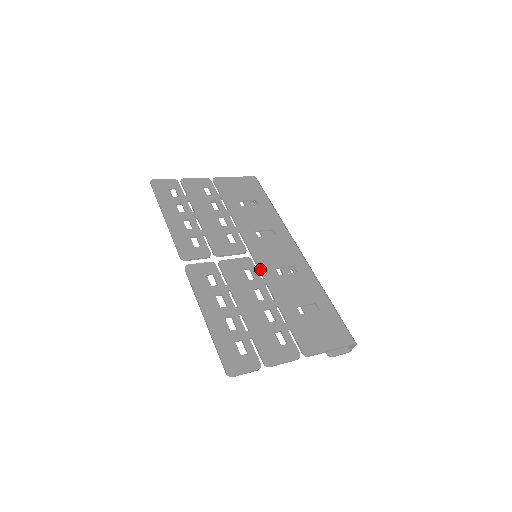
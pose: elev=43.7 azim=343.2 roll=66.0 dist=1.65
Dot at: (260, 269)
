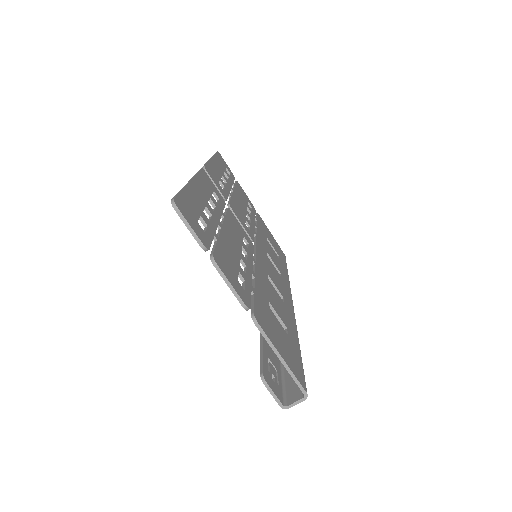
Dot at: (256, 256)
